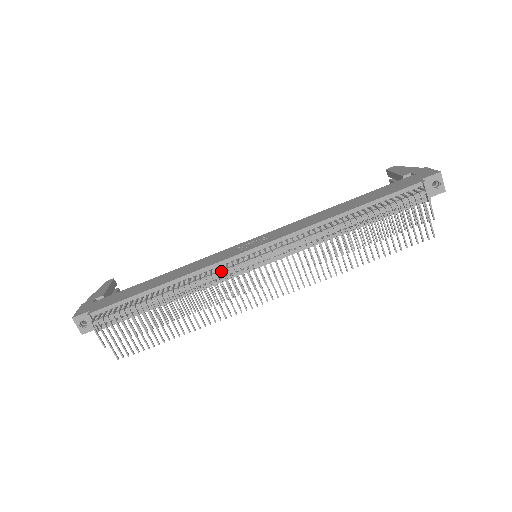
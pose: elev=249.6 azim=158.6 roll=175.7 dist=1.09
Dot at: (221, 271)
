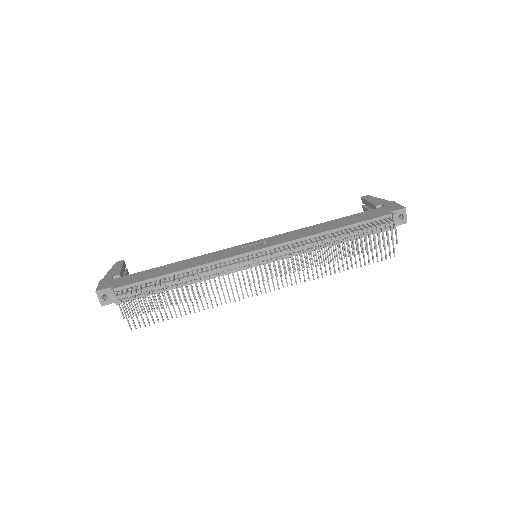
Dot at: (230, 266)
